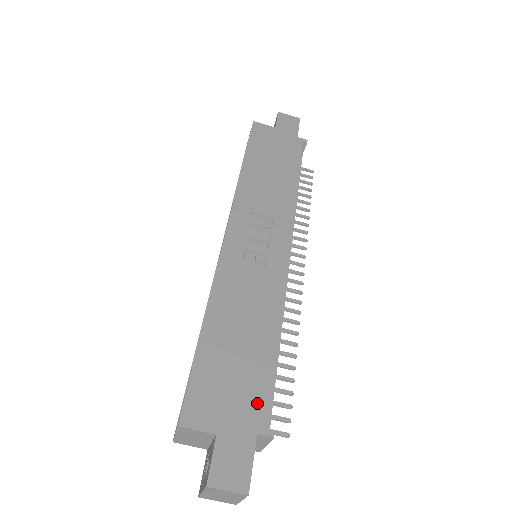
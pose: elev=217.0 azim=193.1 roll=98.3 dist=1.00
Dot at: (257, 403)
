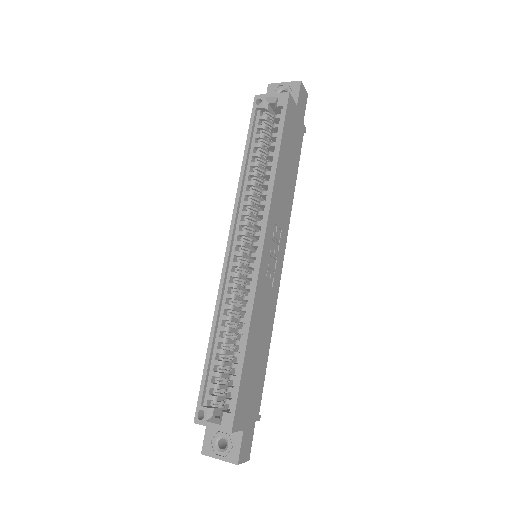
Dot at: (258, 400)
